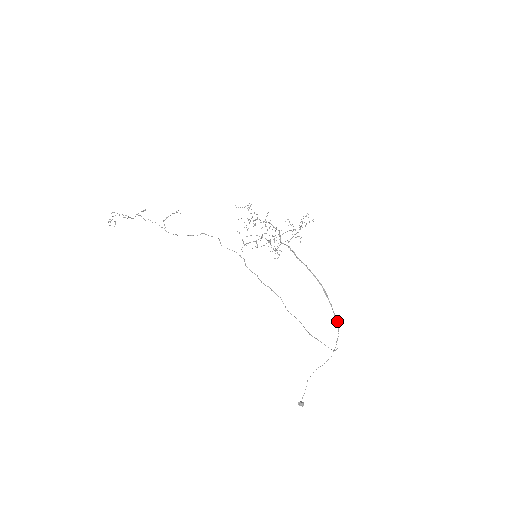
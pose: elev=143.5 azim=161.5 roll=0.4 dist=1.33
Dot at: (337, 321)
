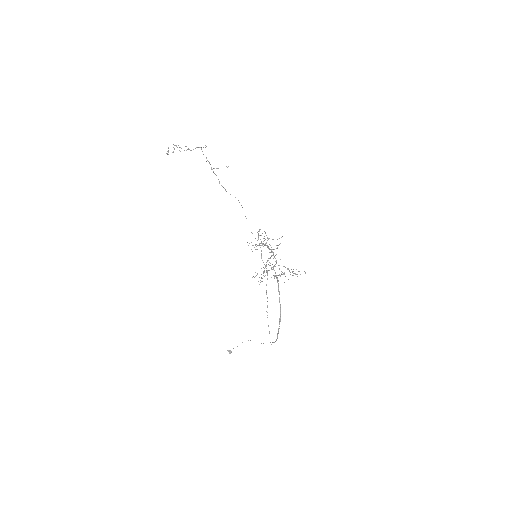
Dot at: occluded
